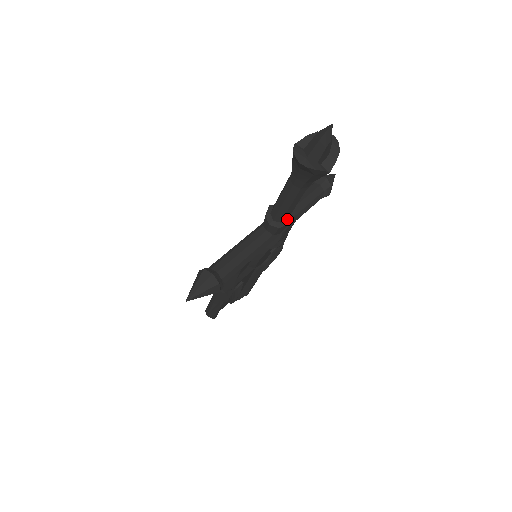
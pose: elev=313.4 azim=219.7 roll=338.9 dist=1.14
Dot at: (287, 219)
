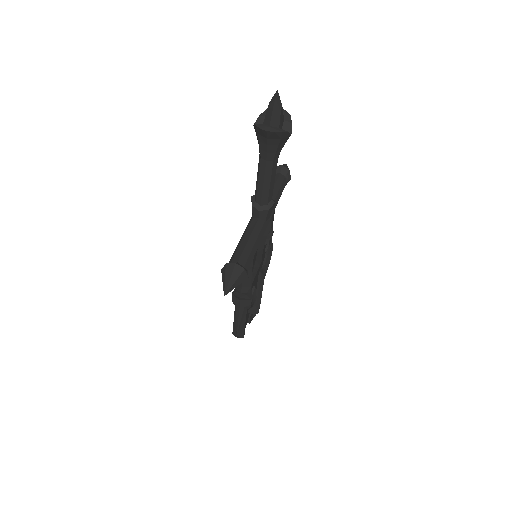
Dot at: (271, 200)
